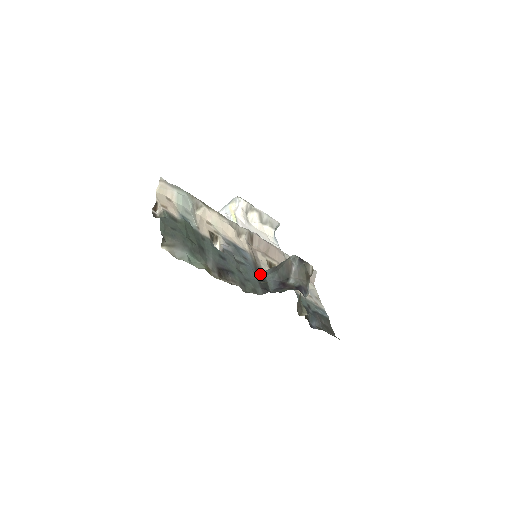
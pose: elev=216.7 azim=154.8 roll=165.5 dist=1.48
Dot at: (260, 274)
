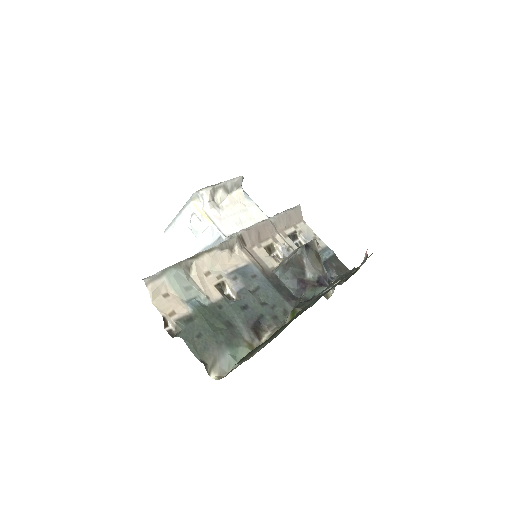
Dot at: (274, 281)
